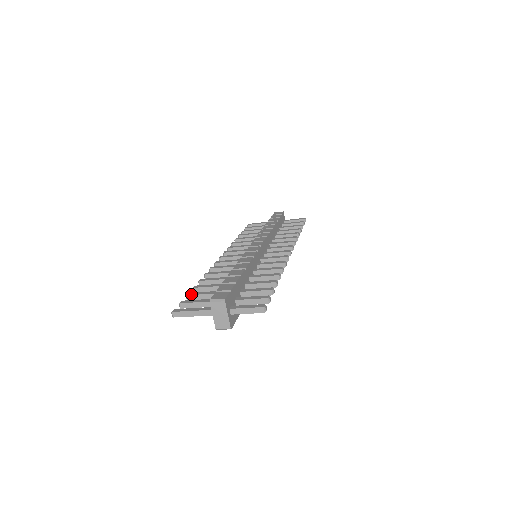
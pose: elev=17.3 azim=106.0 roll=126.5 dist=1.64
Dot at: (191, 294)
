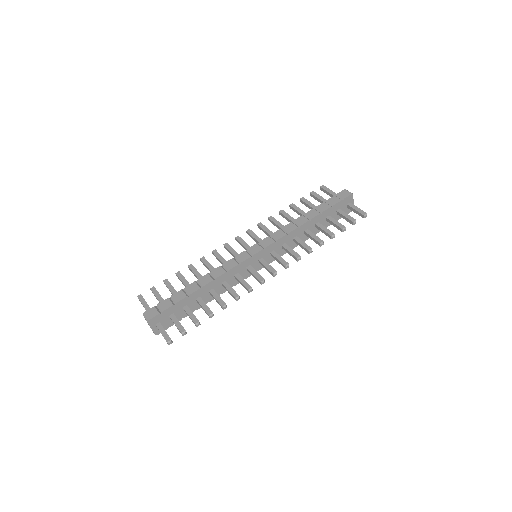
Dot at: (165, 282)
